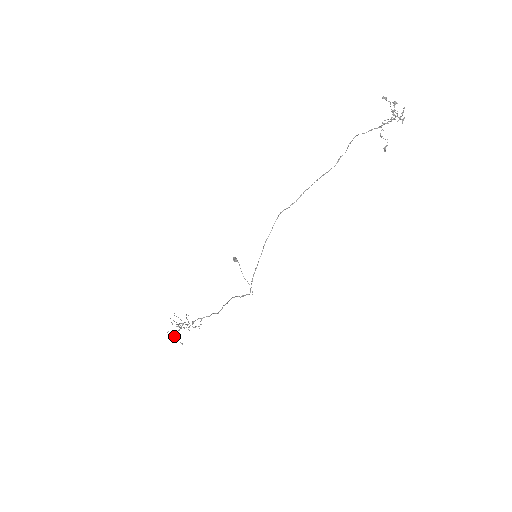
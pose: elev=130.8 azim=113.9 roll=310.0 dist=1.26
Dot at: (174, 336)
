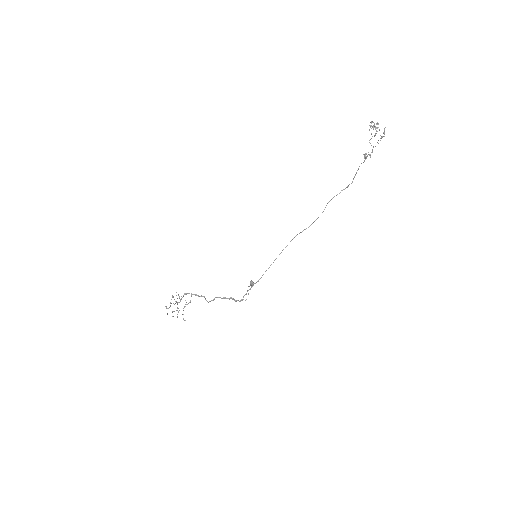
Dot at: occluded
